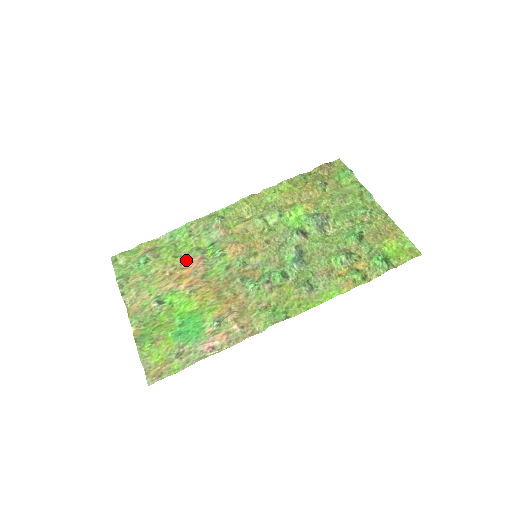
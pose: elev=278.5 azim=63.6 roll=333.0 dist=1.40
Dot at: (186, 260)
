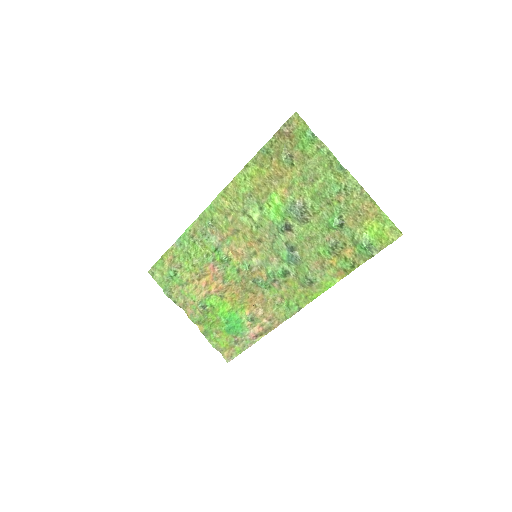
Dot at: (203, 268)
